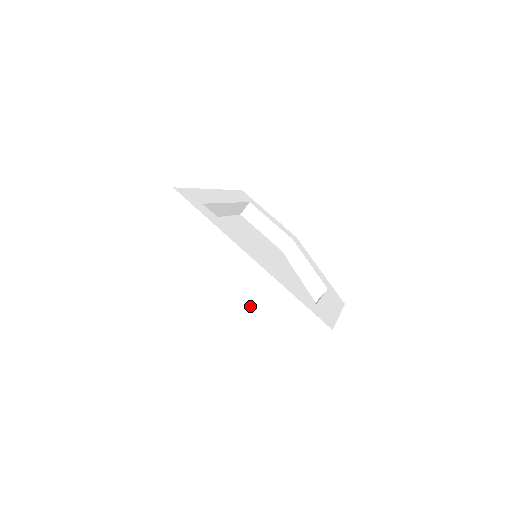
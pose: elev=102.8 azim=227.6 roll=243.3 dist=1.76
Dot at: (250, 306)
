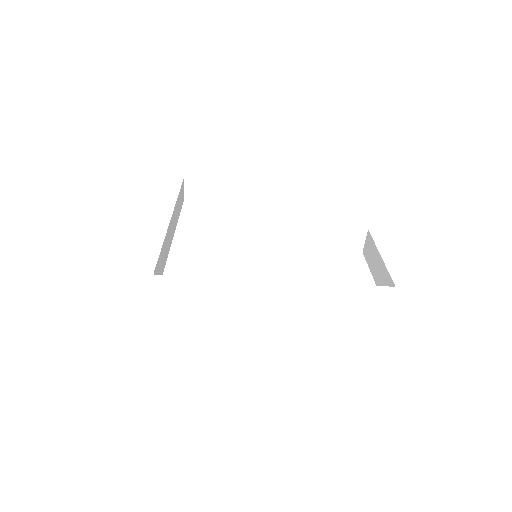
Dot at: (321, 355)
